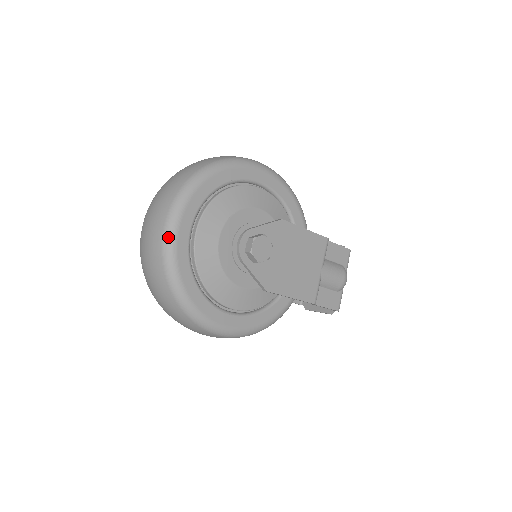
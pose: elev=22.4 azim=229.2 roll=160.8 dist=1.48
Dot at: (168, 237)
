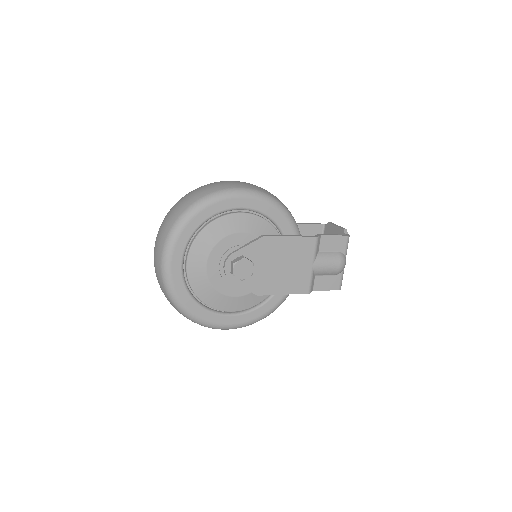
Dot at: (164, 274)
